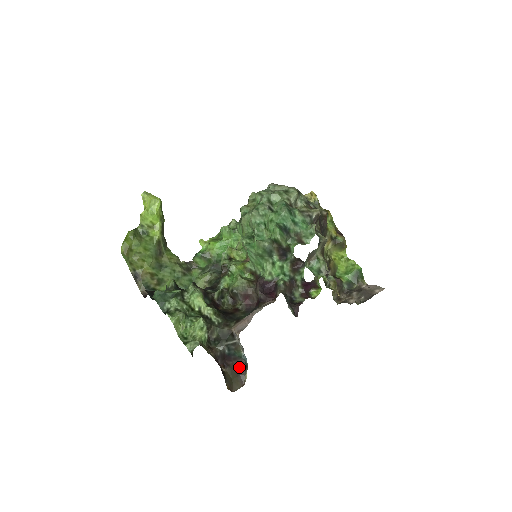
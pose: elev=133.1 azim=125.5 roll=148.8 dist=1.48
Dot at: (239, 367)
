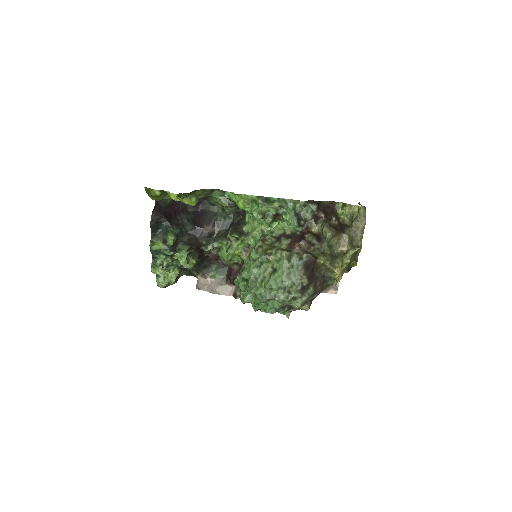
Dot at: occluded
